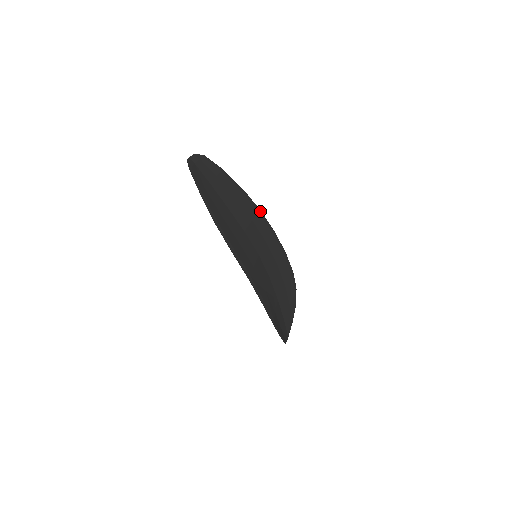
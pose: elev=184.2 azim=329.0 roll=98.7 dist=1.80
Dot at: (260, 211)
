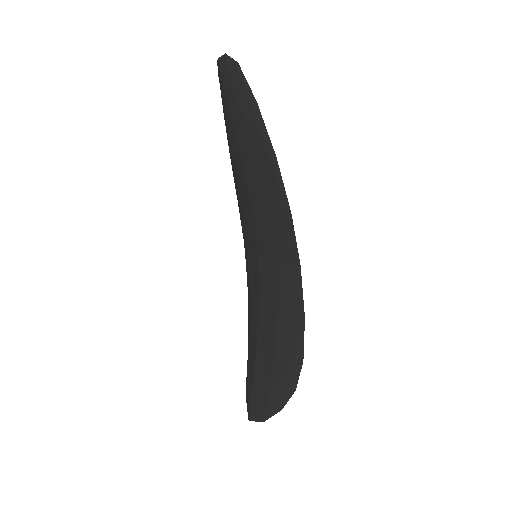
Dot at: (238, 205)
